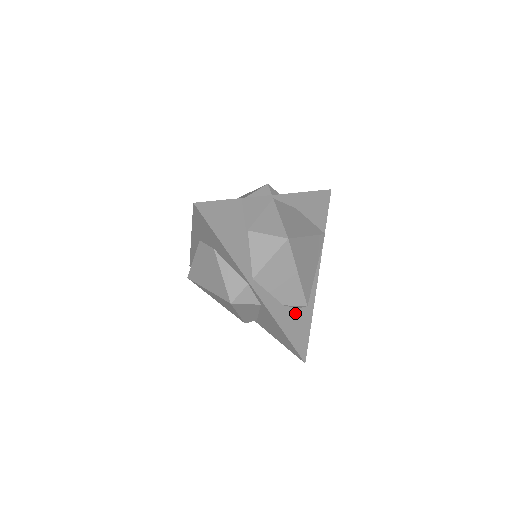
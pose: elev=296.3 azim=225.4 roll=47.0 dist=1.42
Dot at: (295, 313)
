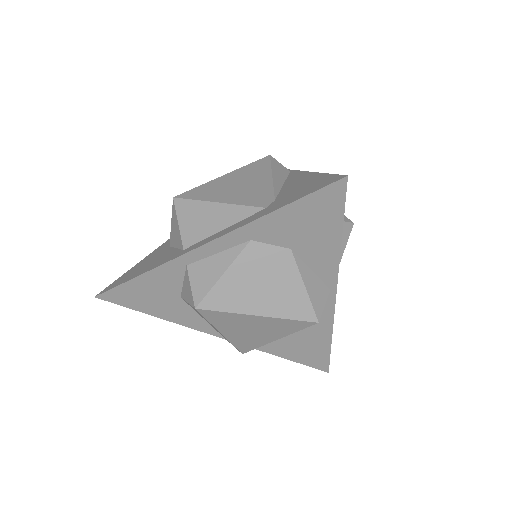
Dot at: occluded
